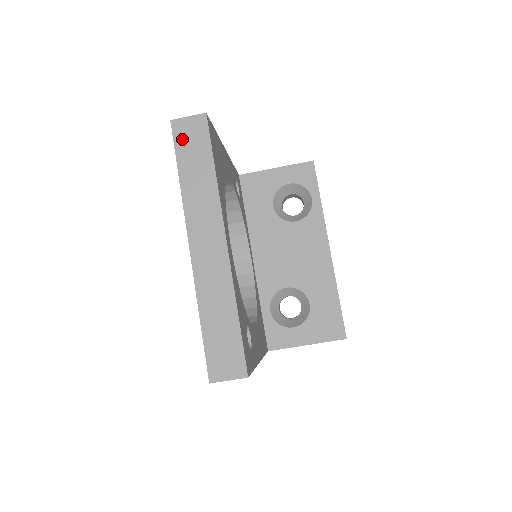
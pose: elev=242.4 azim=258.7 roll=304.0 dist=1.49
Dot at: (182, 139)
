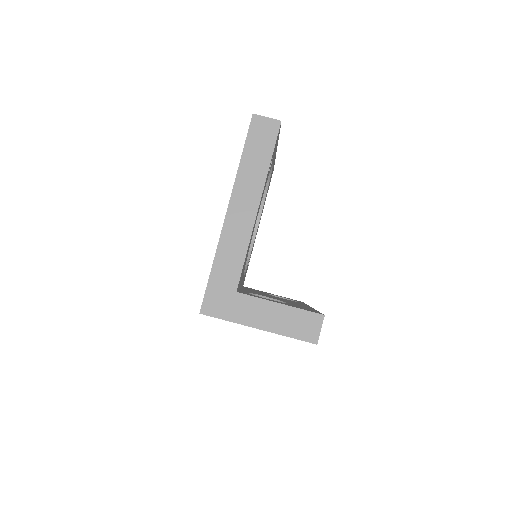
Dot at: occluded
